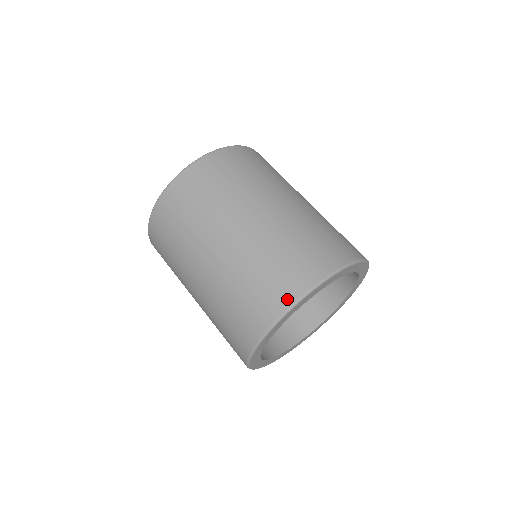
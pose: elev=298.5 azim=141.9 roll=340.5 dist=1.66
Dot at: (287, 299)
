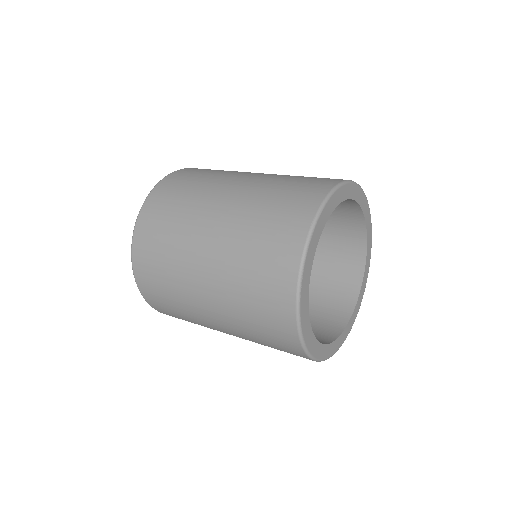
Dot at: (290, 274)
